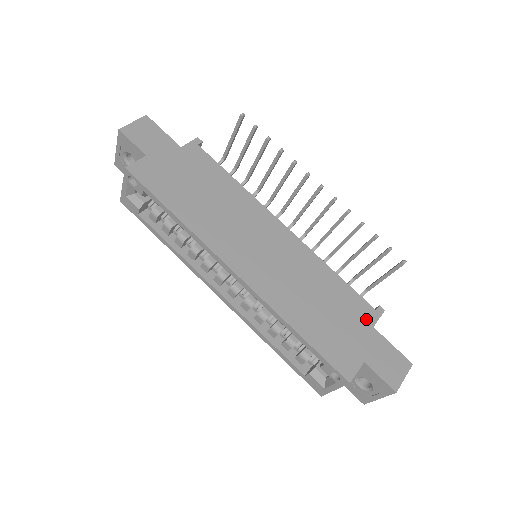
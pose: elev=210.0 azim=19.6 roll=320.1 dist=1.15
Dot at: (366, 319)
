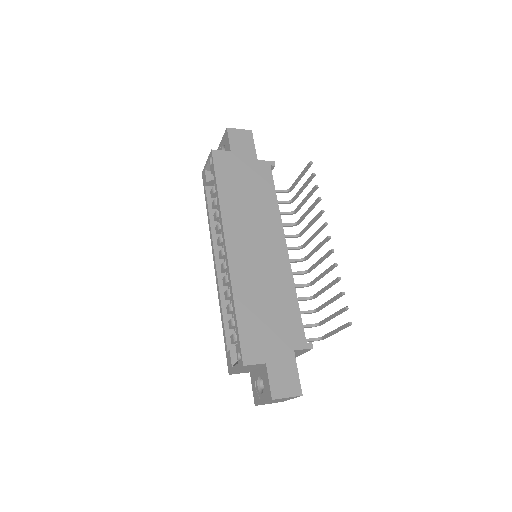
Dot at: (293, 342)
